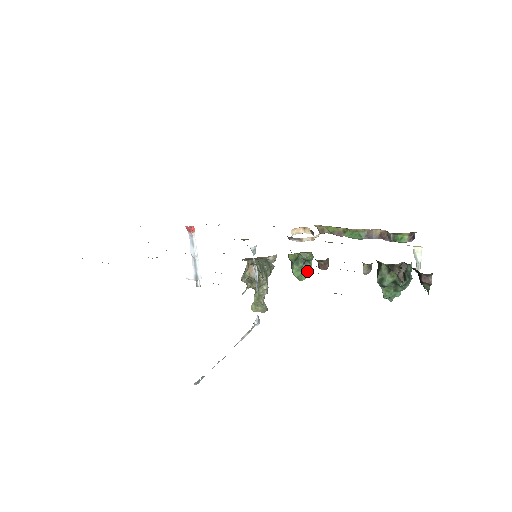
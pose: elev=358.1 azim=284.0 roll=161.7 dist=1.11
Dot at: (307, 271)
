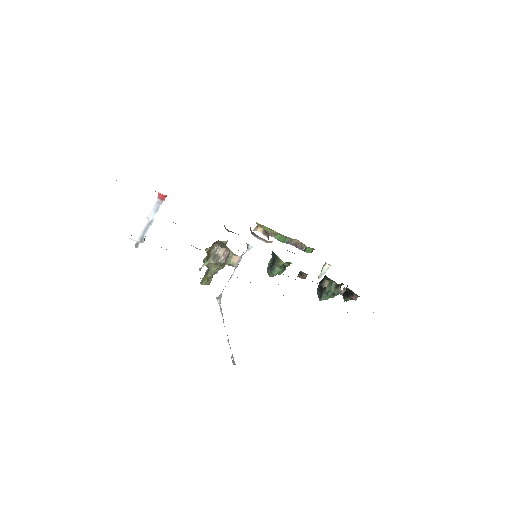
Dot at: occluded
